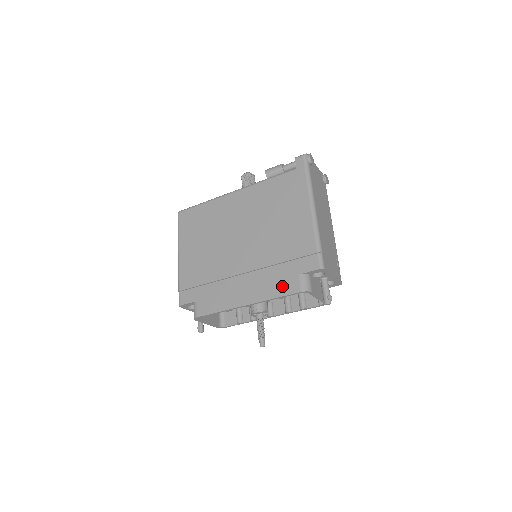
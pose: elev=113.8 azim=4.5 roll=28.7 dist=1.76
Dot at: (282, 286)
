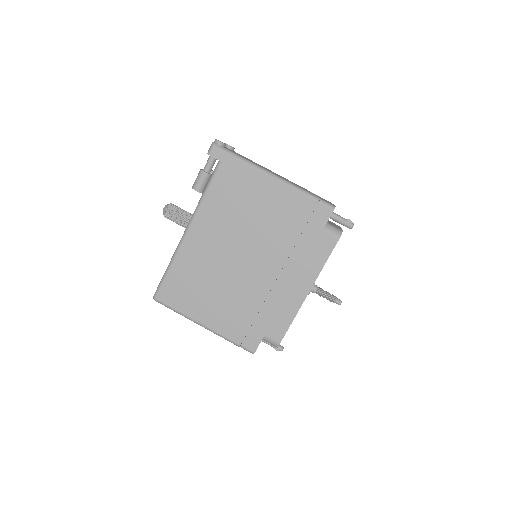
Dot at: (320, 251)
